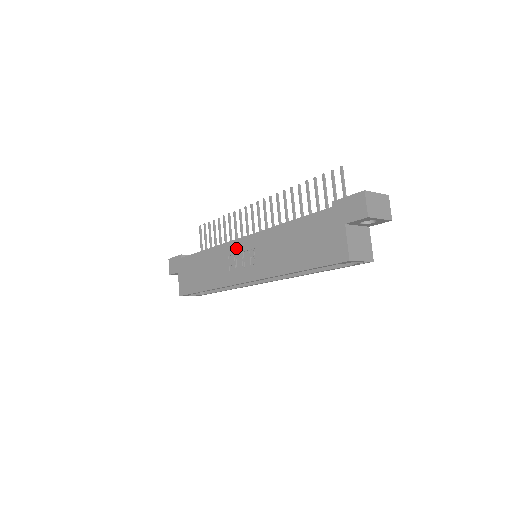
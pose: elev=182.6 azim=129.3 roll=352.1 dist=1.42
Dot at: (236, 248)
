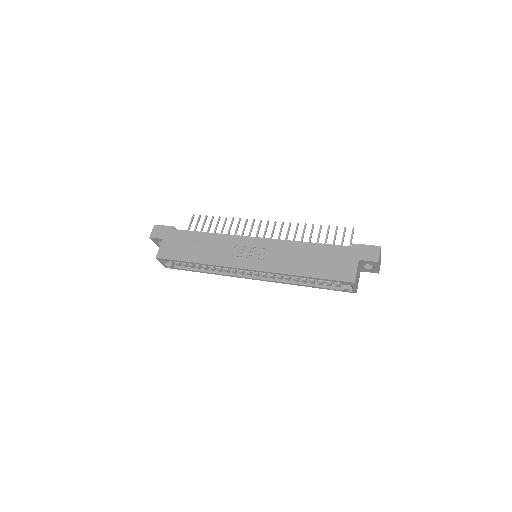
Dot at: (247, 242)
